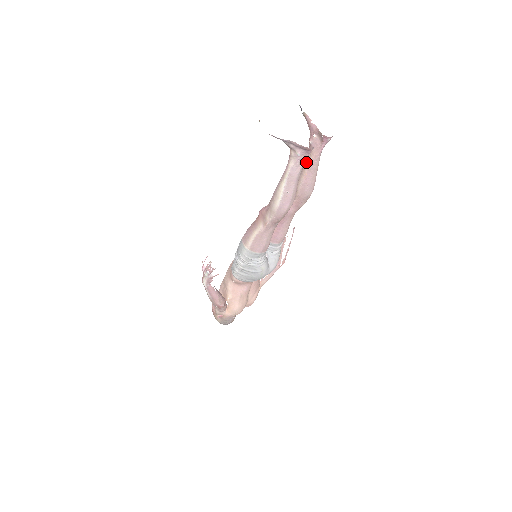
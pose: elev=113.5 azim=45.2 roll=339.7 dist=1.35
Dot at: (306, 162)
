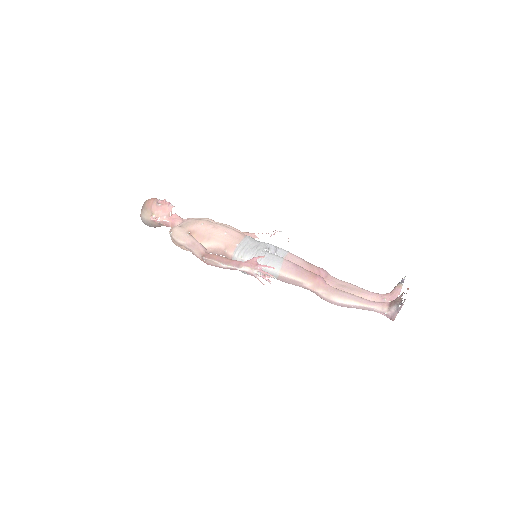
Dot at: (367, 295)
